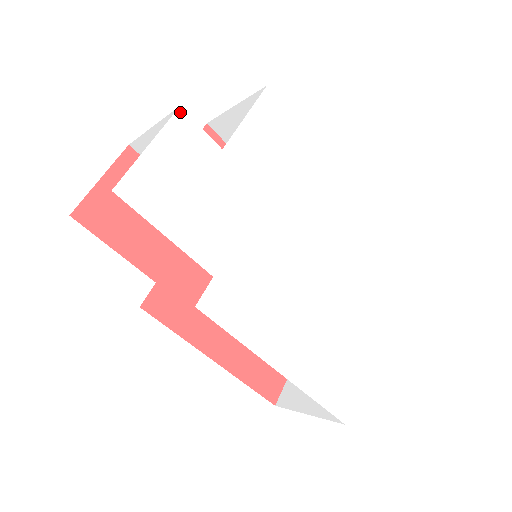
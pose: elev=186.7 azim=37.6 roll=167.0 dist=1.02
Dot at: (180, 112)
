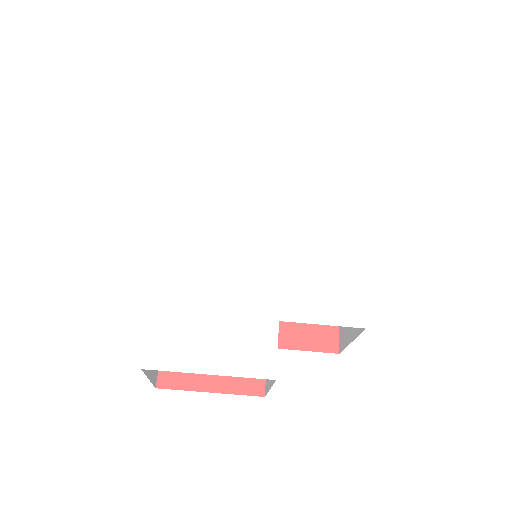
Dot at: (283, 125)
